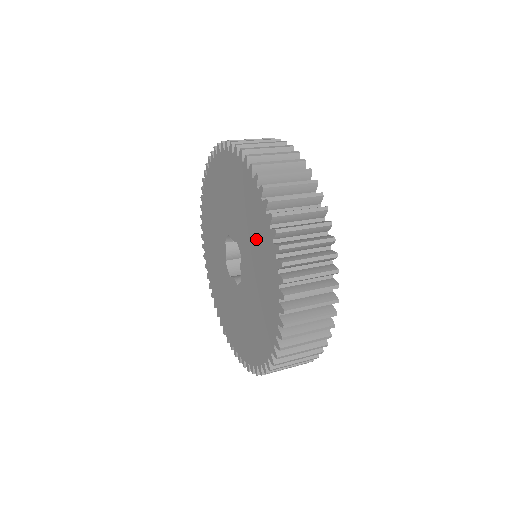
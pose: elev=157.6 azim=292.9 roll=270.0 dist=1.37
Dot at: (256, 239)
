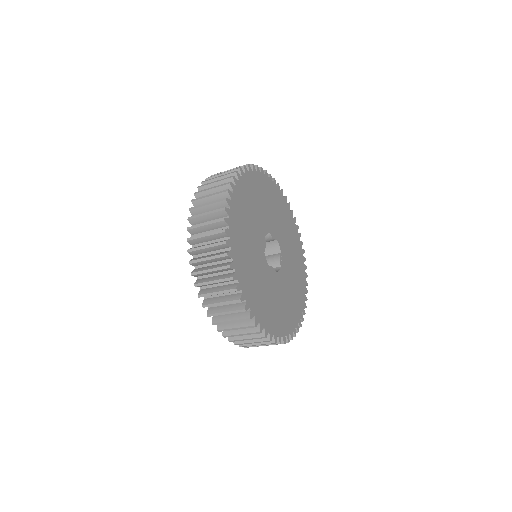
Dot at: occluded
